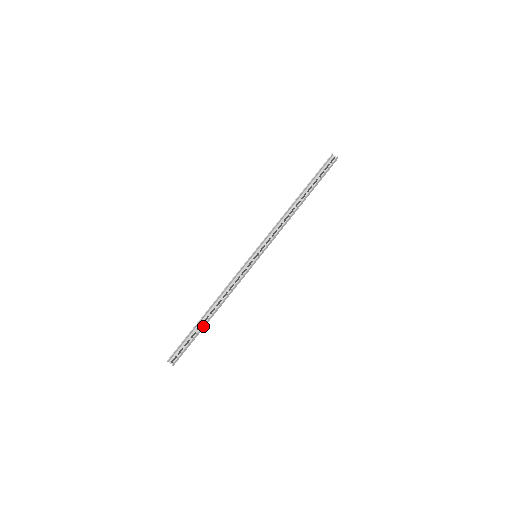
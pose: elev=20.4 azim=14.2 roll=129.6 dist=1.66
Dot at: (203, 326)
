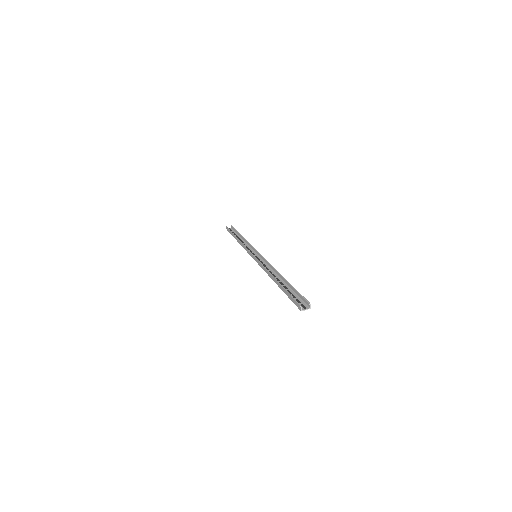
Dot at: (287, 283)
